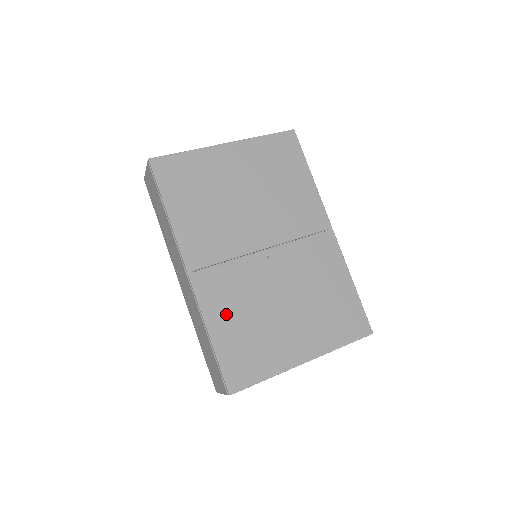
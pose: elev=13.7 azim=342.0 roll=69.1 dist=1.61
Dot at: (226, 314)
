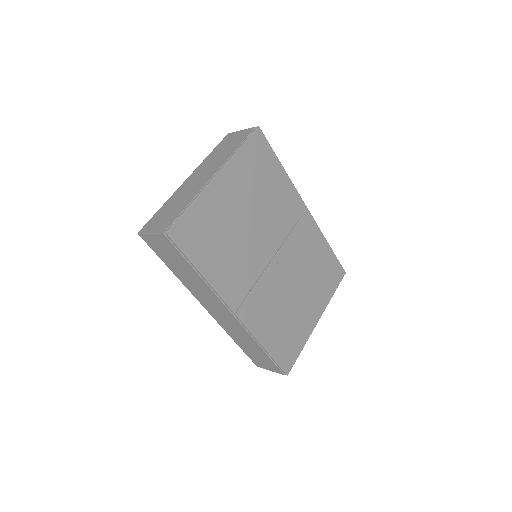
Dot at: (268, 325)
